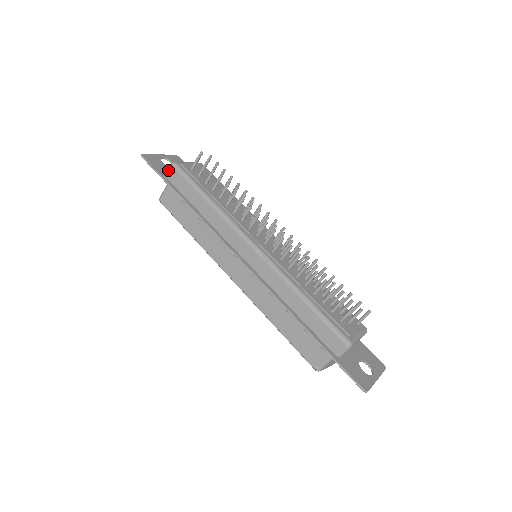
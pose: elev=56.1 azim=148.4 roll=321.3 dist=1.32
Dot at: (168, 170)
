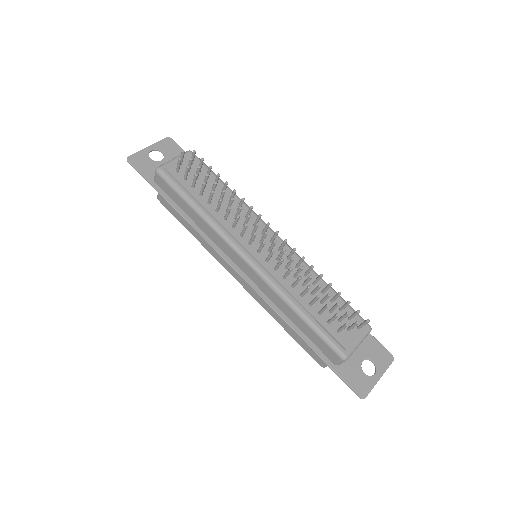
Dot at: (154, 176)
